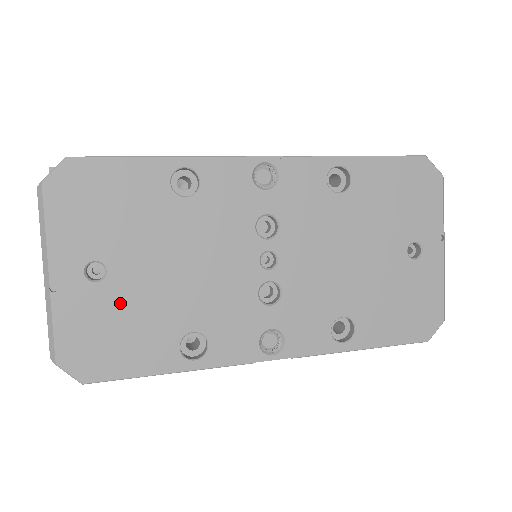
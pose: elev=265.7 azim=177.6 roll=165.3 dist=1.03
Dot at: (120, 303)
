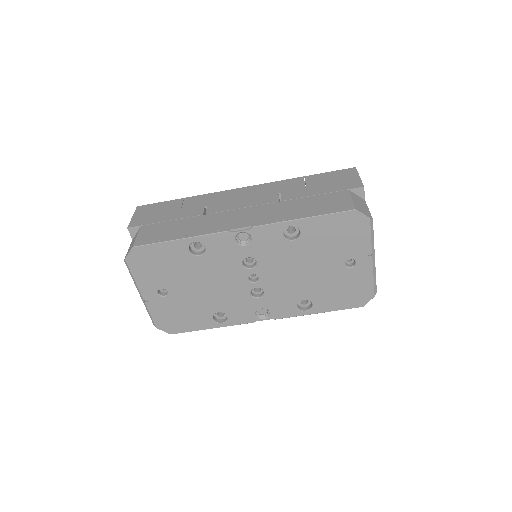
Dot at: (178, 304)
